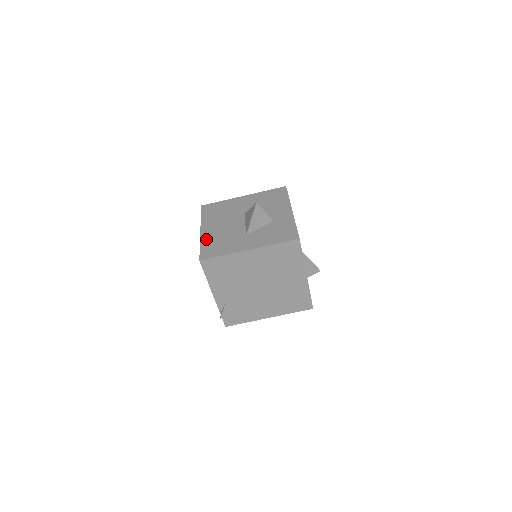
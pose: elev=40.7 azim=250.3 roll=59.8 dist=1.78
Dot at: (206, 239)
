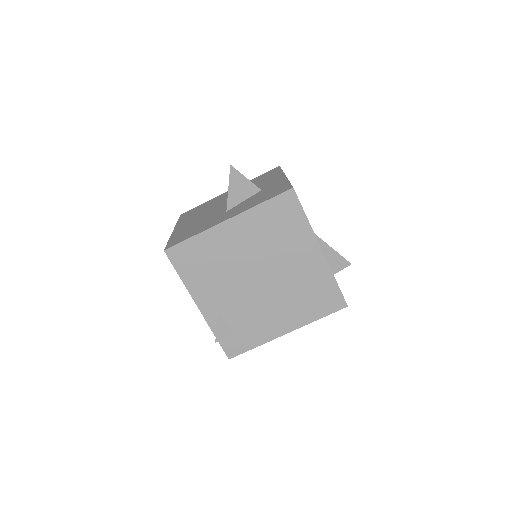
Dot at: (177, 232)
